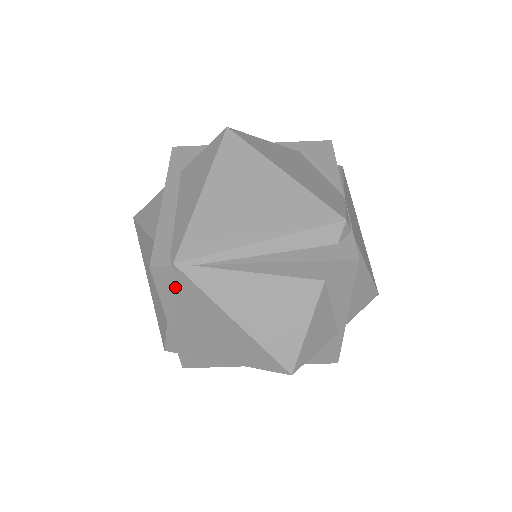
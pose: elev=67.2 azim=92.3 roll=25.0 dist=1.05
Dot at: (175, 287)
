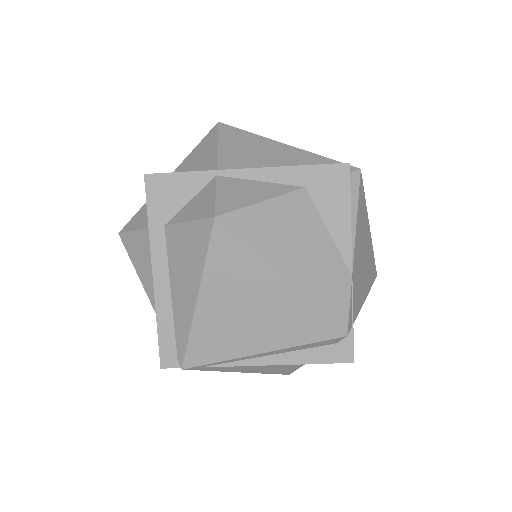
Dot at: occluded
